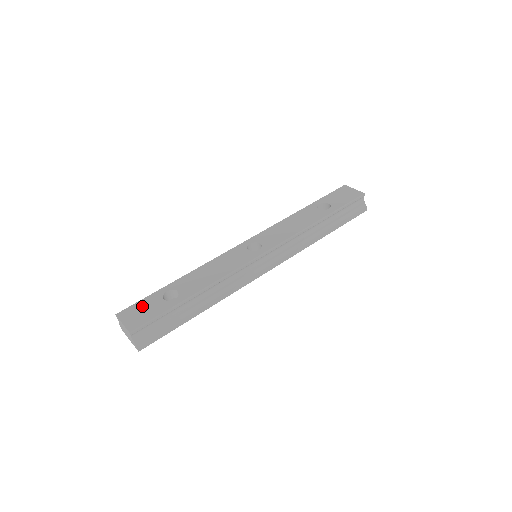
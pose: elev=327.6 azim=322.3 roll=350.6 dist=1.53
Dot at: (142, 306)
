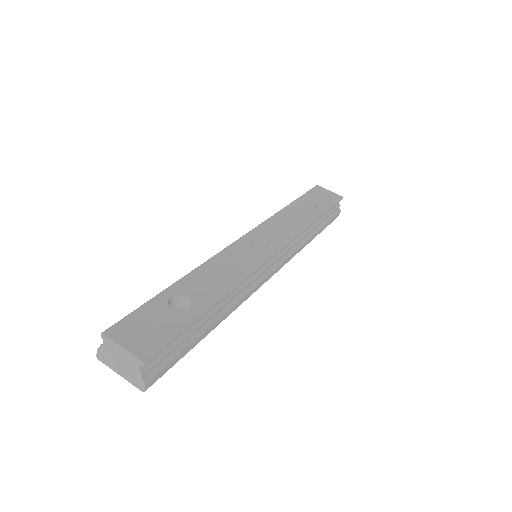
Dot at: (143, 319)
